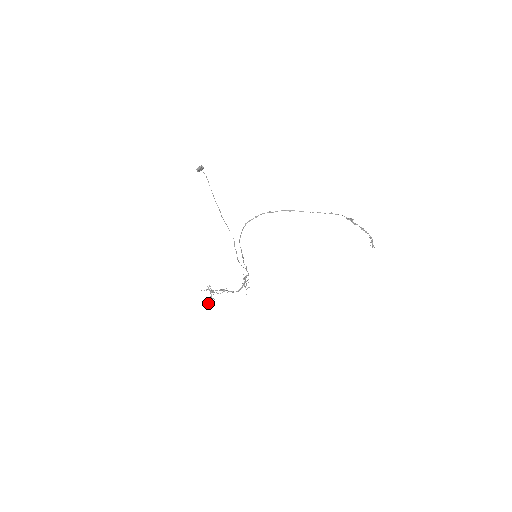
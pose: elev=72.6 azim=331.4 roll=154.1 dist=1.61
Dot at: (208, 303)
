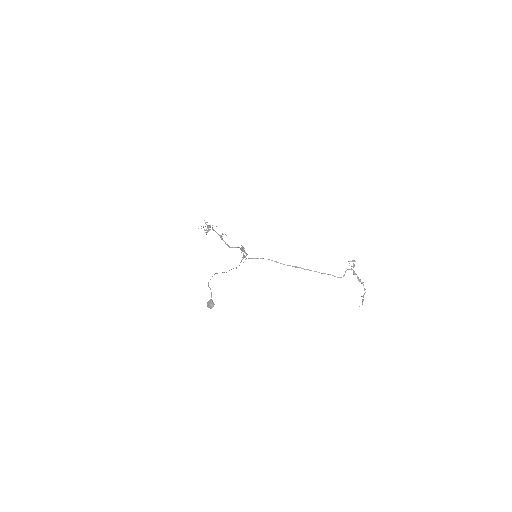
Dot at: occluded
